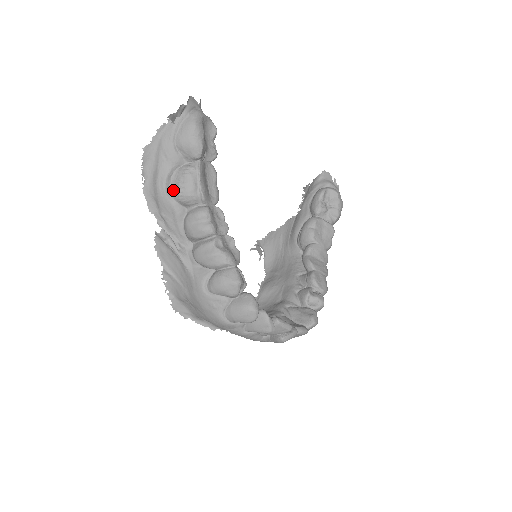
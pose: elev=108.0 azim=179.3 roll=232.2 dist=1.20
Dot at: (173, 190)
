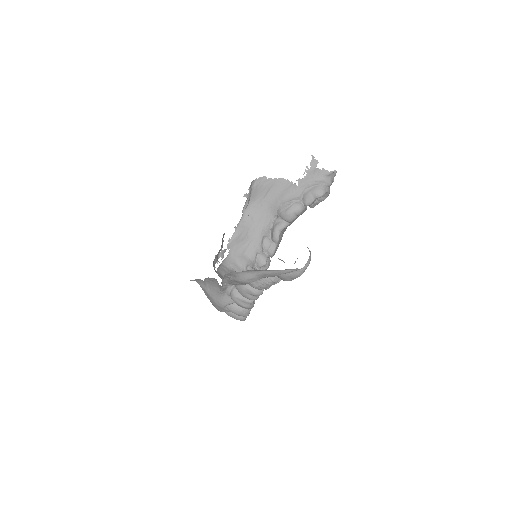
Dot at: (252, 283)
